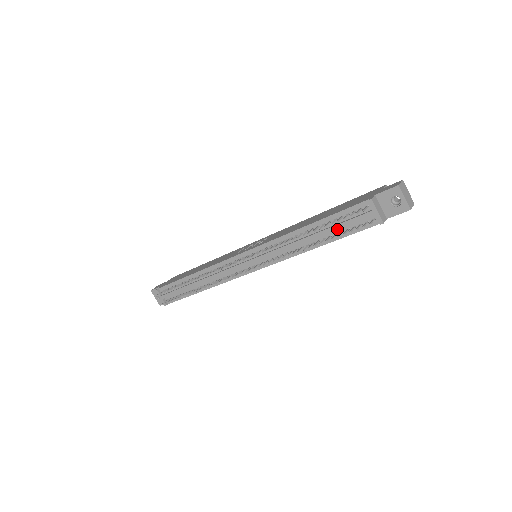
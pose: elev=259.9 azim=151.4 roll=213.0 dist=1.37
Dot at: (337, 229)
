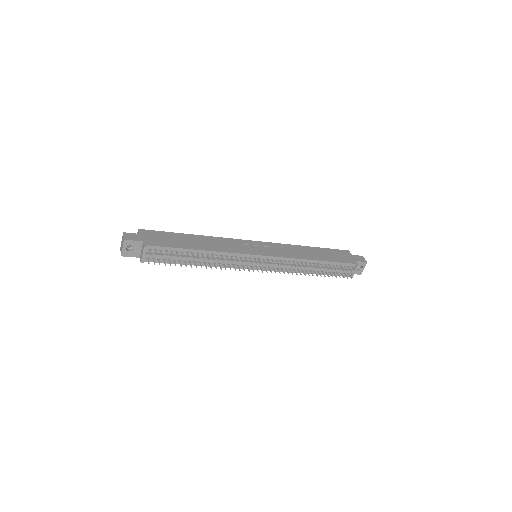
Dot at: (331, 271)
